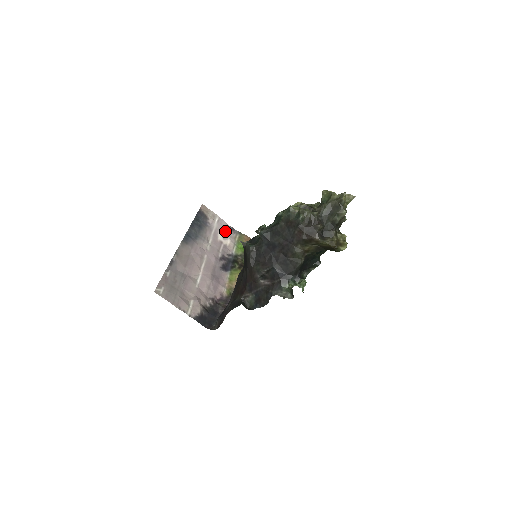
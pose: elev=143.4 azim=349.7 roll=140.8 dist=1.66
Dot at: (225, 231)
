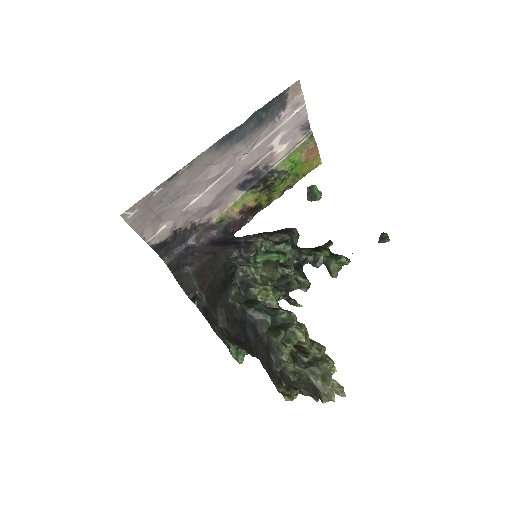
Dot at: (293, 130)
